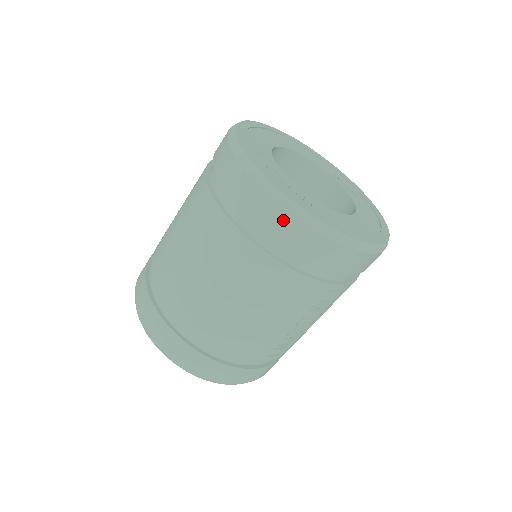
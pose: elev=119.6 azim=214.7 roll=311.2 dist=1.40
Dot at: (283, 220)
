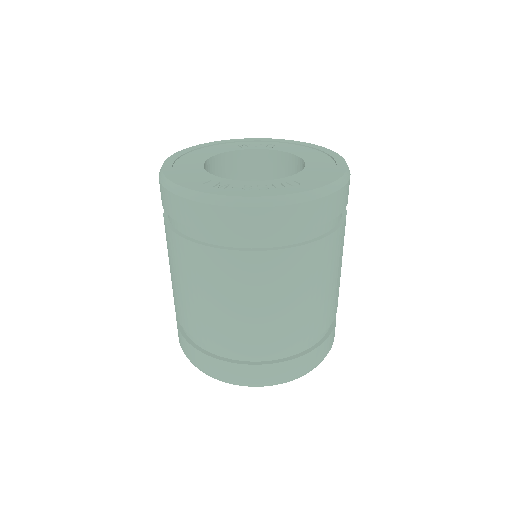
Dot at: (302, 212)
